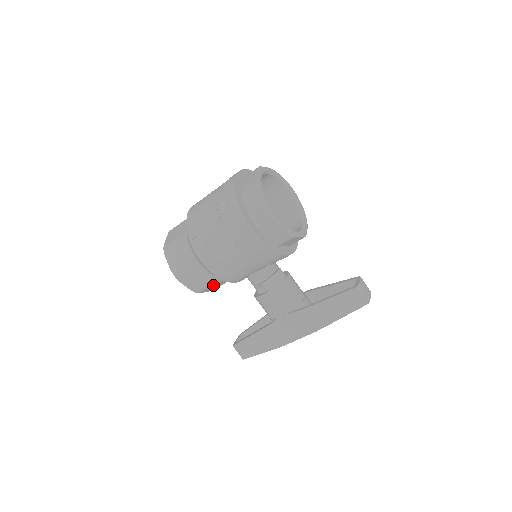
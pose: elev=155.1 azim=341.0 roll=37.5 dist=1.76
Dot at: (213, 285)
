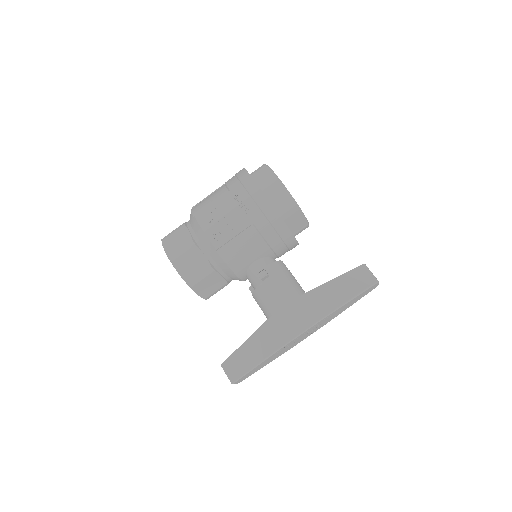
Dot at: (209, 278)
